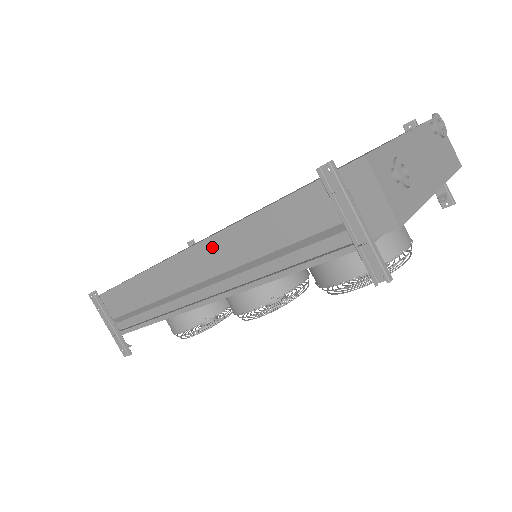
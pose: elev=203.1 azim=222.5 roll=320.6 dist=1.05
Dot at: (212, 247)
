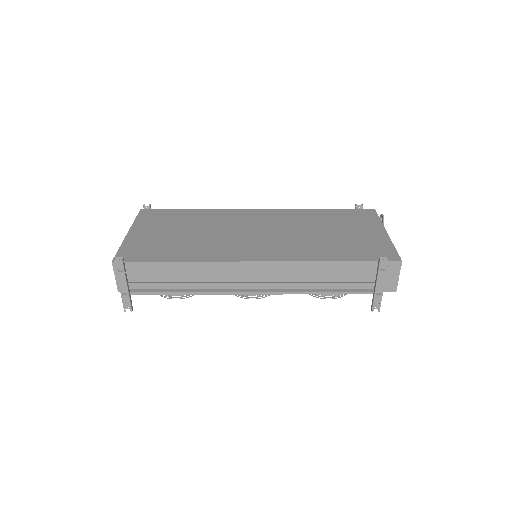
Dot at: (282, 267)
